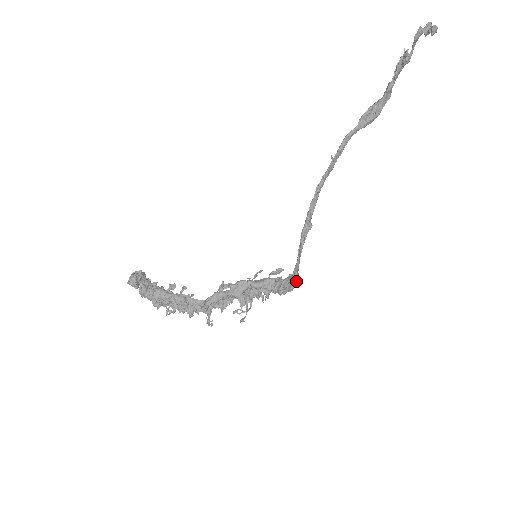
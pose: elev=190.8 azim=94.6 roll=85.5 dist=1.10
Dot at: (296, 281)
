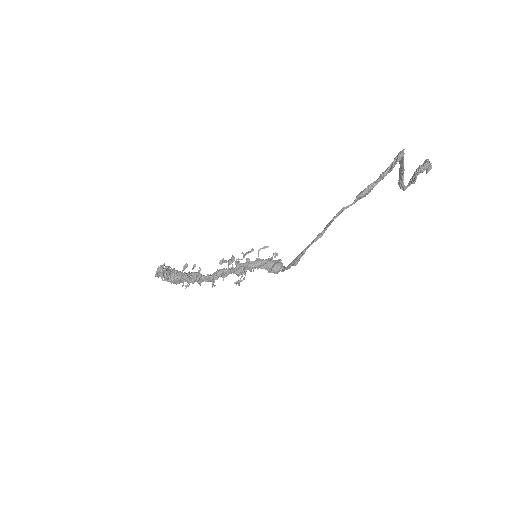
Dot at: (282, 267)
